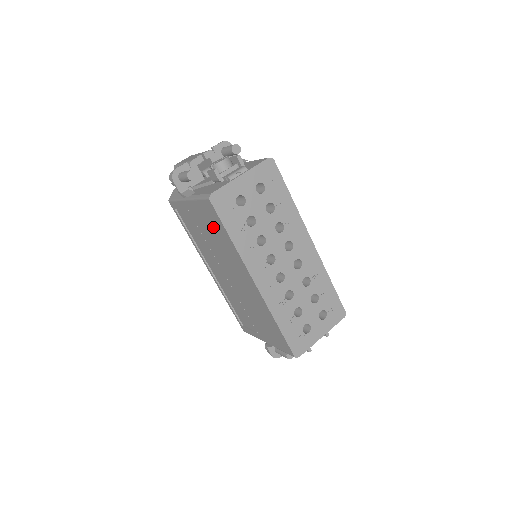
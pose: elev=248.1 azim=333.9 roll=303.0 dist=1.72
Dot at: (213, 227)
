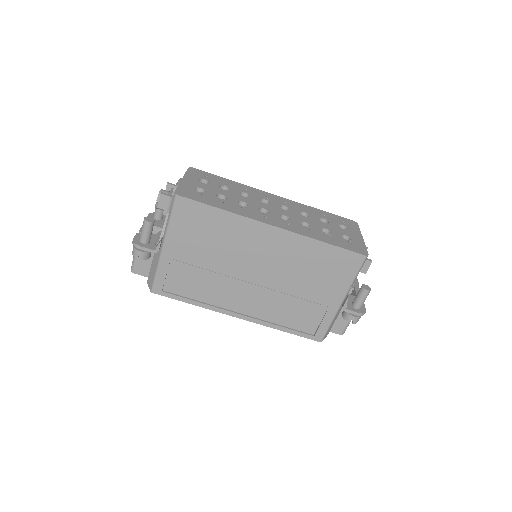
Dot at: (201, 229)
